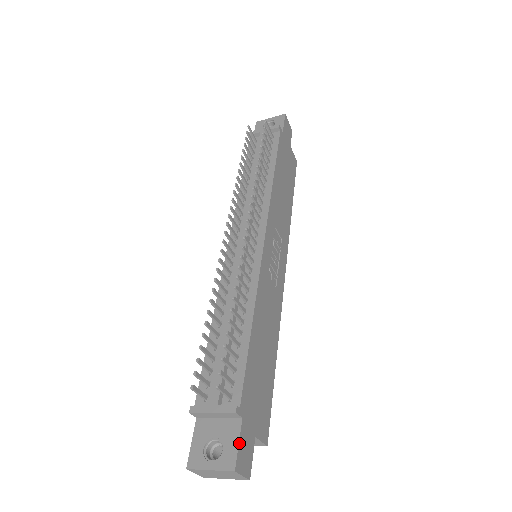
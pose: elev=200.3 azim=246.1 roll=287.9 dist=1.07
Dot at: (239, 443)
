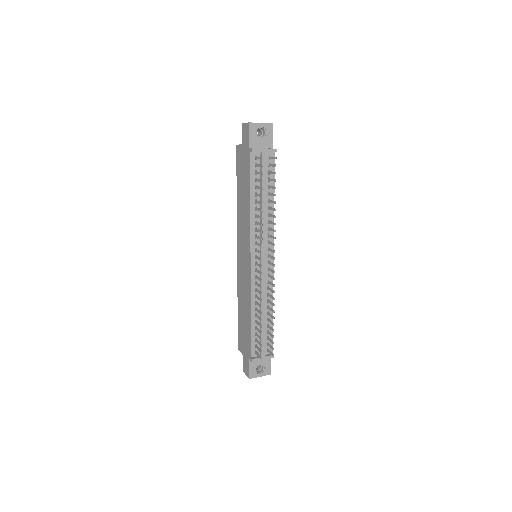
Dot at: occluded
